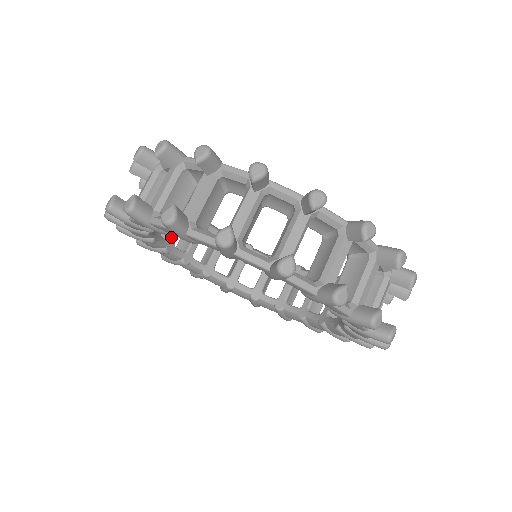
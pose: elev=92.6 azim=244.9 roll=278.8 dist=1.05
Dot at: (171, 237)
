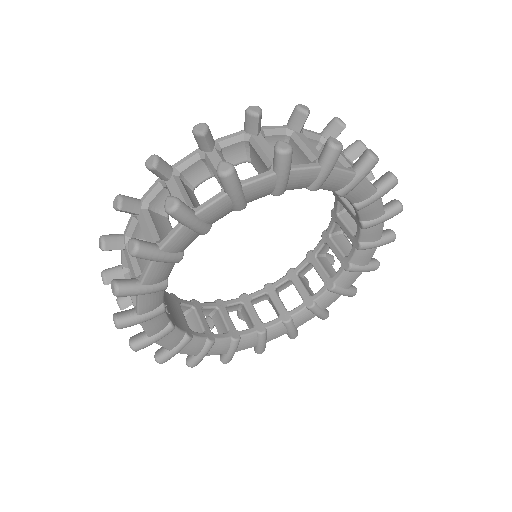
Dot at: (203, 329)
